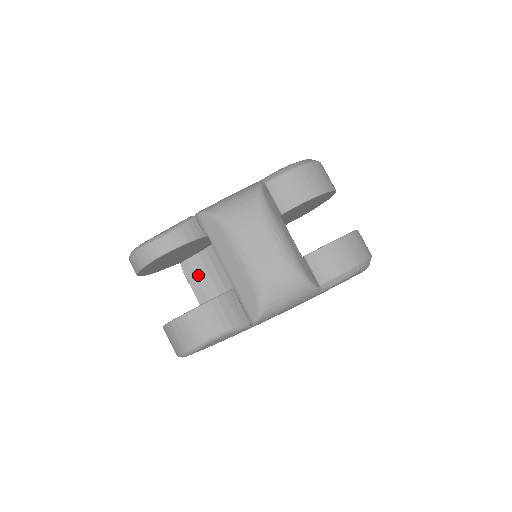
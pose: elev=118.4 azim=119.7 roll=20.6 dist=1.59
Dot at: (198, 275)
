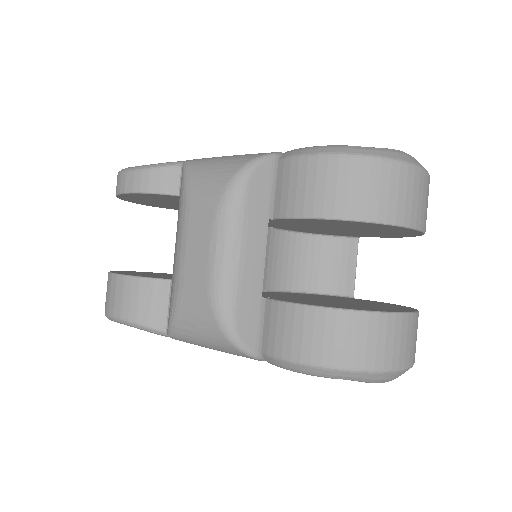
Dot at: occluded
